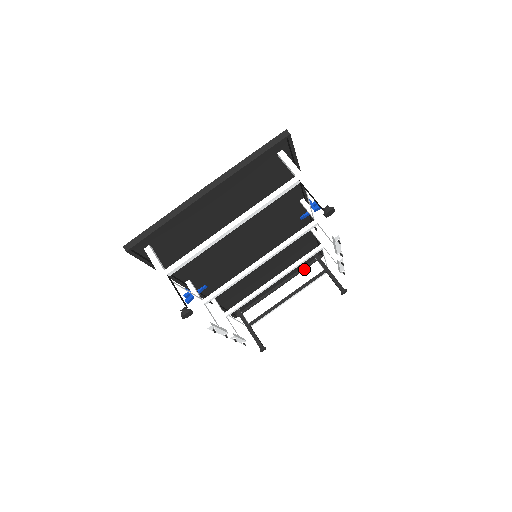
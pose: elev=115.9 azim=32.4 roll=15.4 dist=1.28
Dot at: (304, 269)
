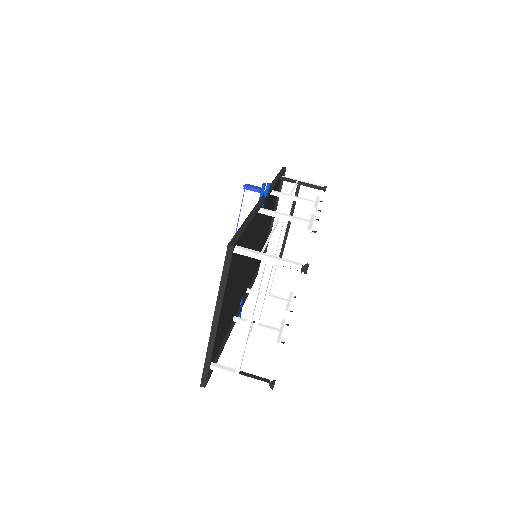
Dot at: occluded
